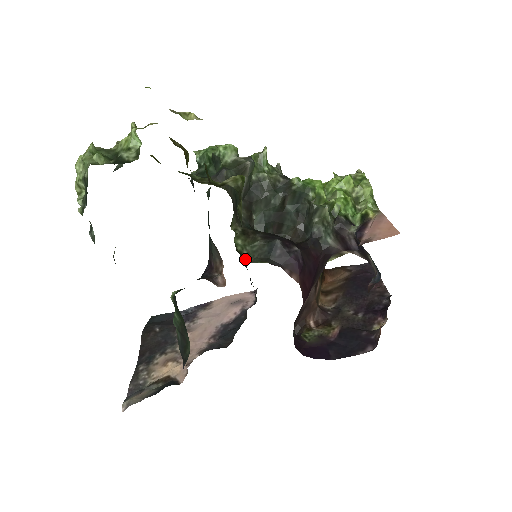
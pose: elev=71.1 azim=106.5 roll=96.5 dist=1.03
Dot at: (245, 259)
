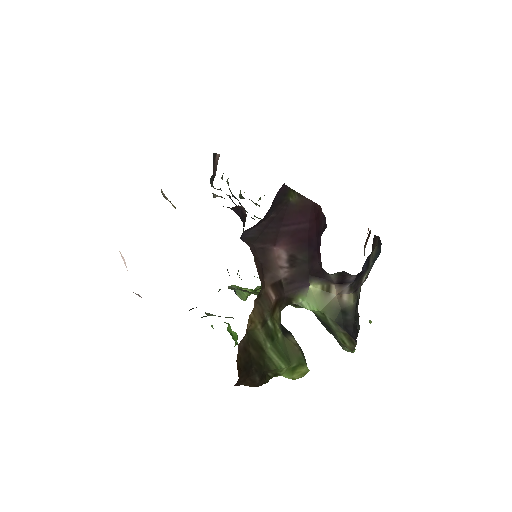
Dot at: occluded
